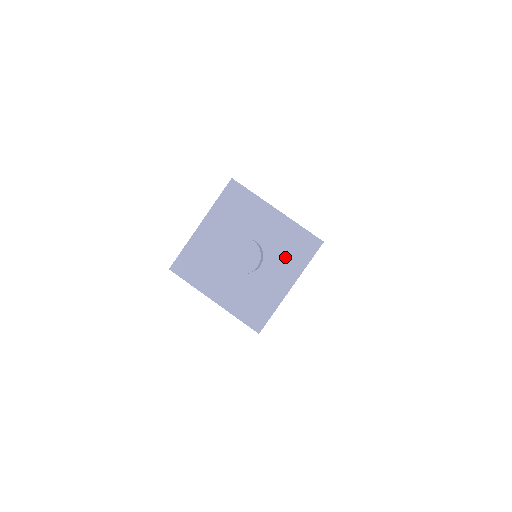
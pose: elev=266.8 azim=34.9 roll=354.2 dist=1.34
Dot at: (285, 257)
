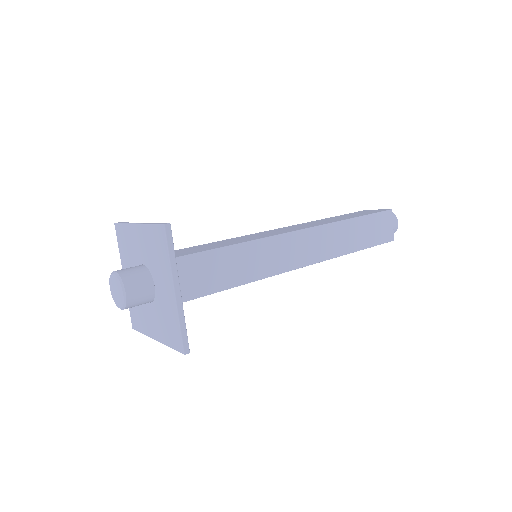
Dot at: (158, 263)
